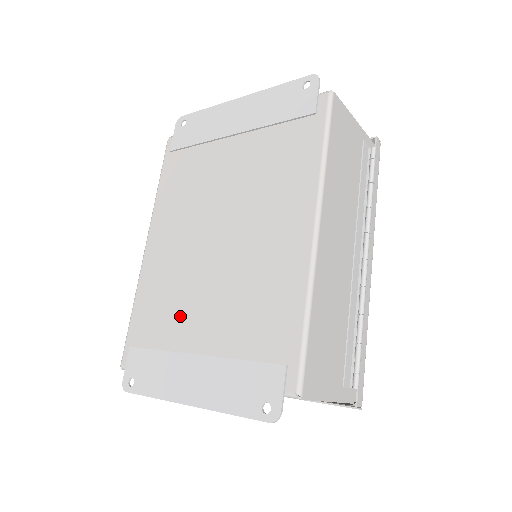
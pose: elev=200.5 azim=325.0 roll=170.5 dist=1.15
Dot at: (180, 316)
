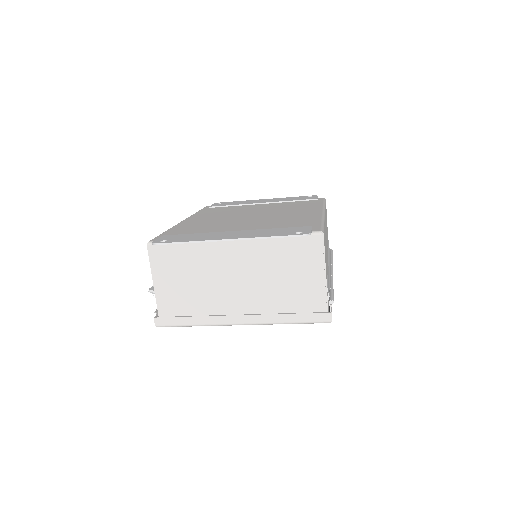
Dot at: (217, 228)
